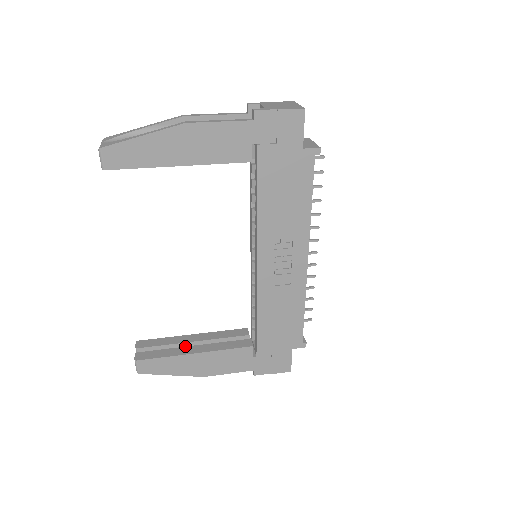
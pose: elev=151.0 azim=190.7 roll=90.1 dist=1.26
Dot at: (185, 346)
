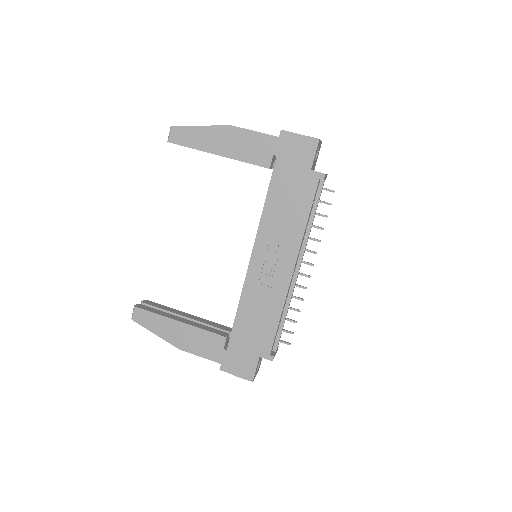
Dot at: occluded
